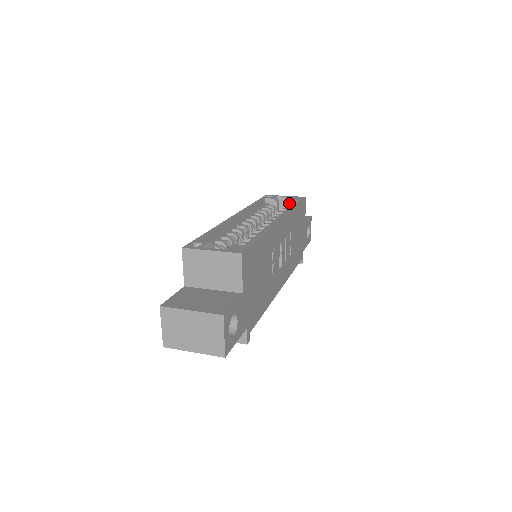
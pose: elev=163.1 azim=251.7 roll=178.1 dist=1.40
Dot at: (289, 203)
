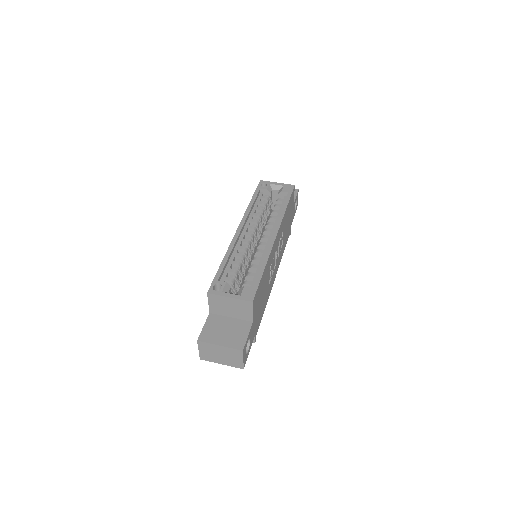
Dot at: (281, 194)
